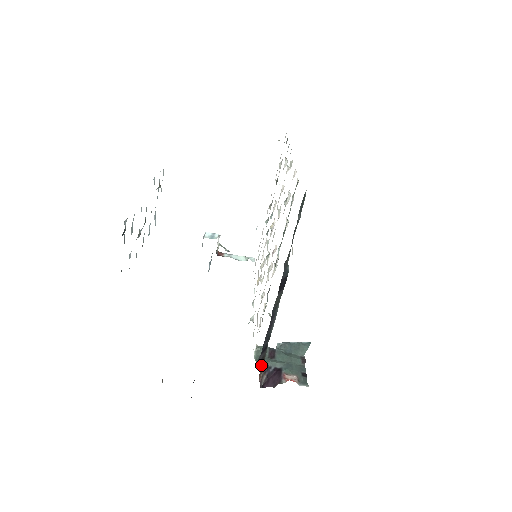
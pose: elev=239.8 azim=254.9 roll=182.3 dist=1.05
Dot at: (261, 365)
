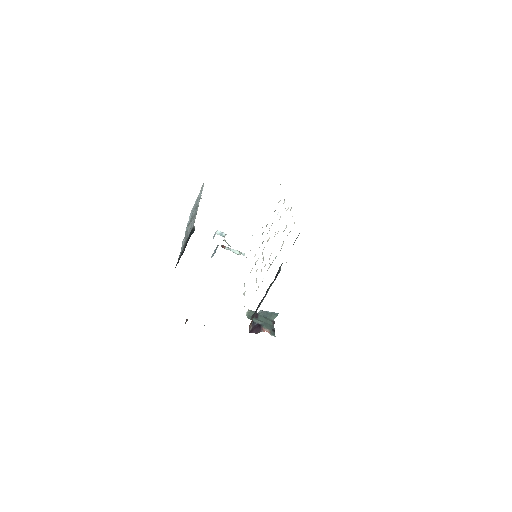
Dot at: occluded
